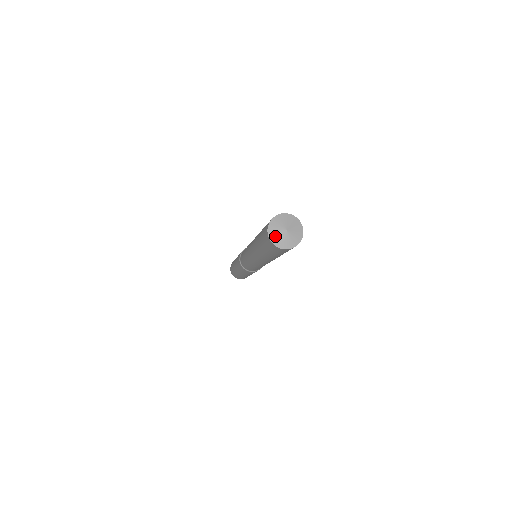
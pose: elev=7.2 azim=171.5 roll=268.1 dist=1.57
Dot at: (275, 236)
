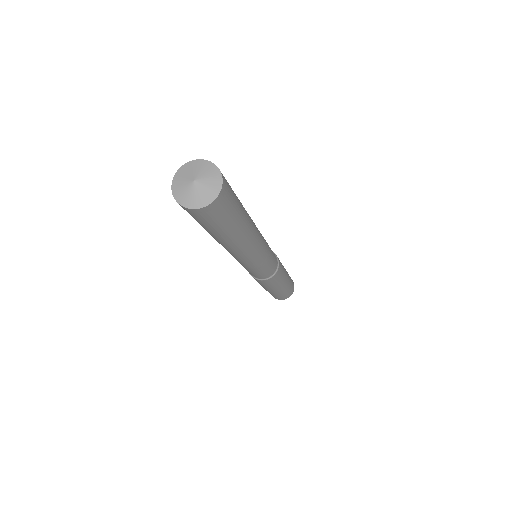
Dot at: (183, 196)
